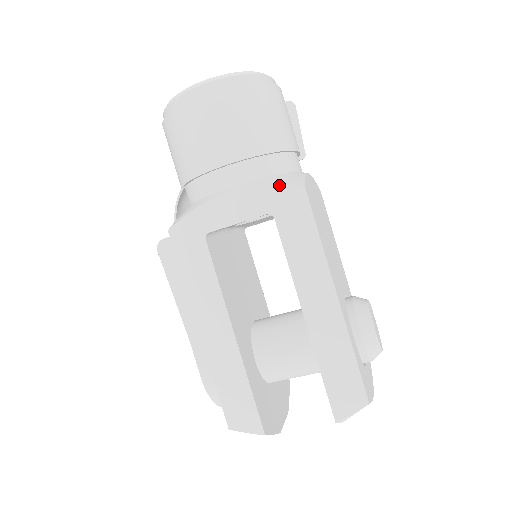
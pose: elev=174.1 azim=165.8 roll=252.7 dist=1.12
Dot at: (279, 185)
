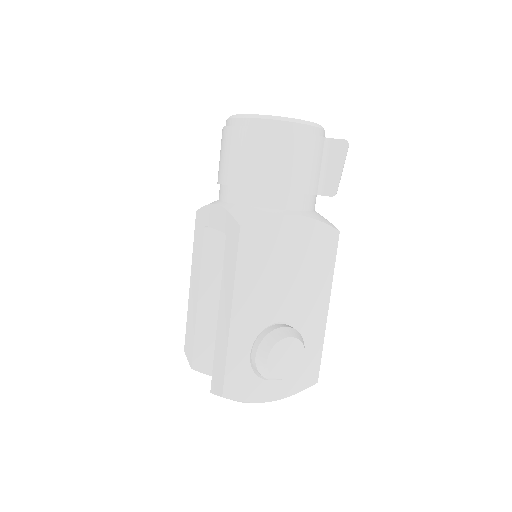
Dot at: (233, 217)
